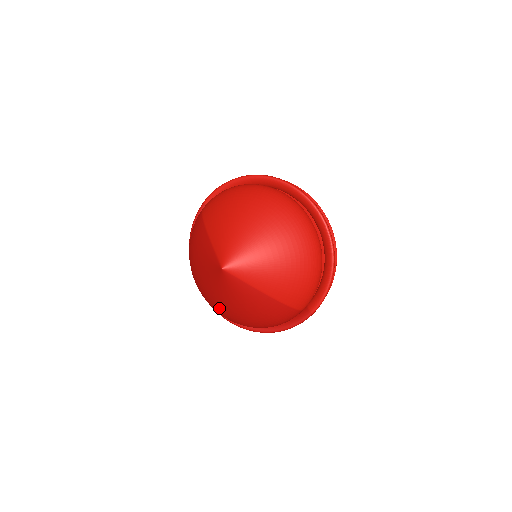
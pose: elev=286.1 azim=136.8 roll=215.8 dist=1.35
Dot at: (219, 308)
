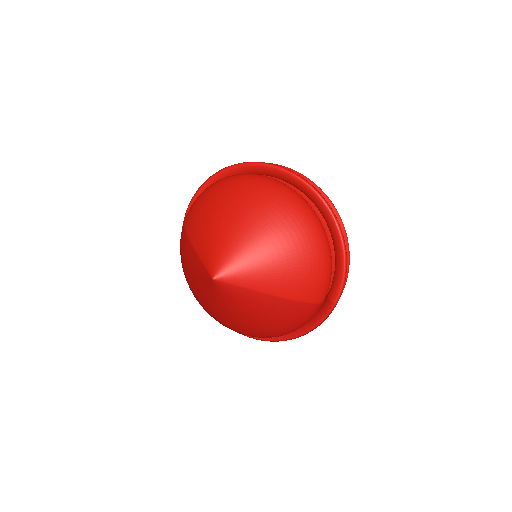
Dot at: (230, 325)
